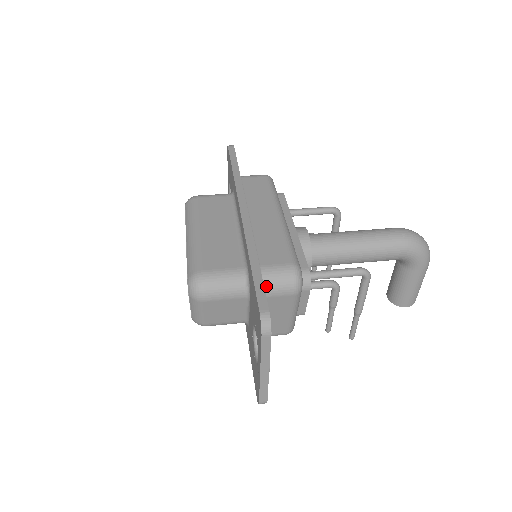
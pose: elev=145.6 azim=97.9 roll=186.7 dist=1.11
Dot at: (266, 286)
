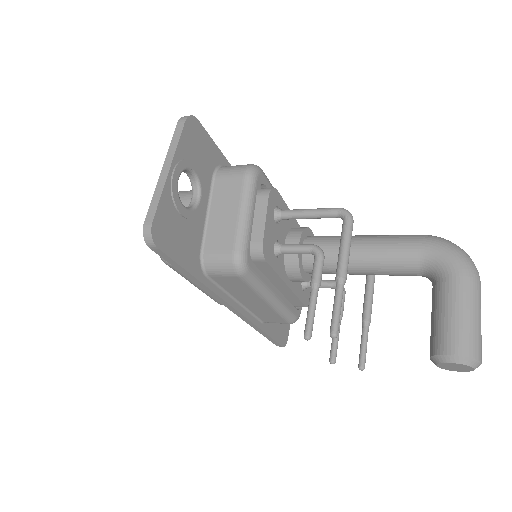
Dot at: (222, 168)
